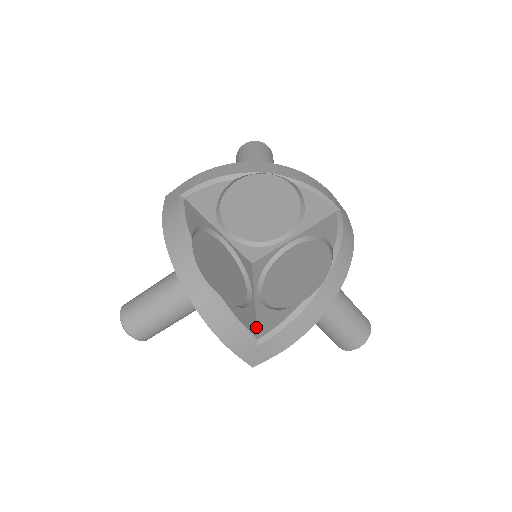
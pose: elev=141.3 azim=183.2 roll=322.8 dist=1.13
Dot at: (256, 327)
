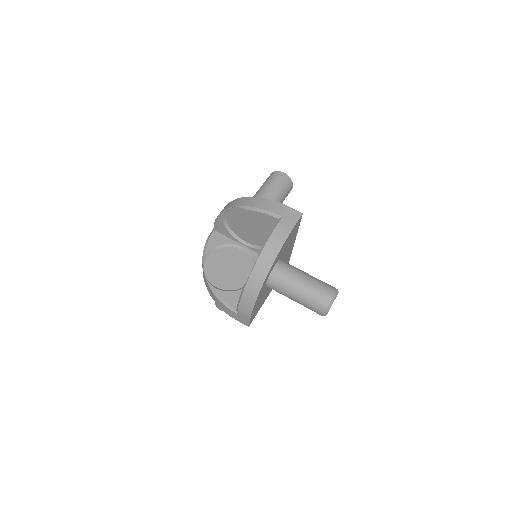
Dot at: occluded
